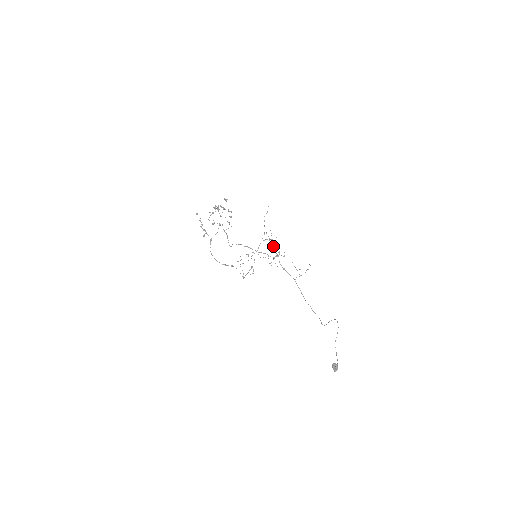
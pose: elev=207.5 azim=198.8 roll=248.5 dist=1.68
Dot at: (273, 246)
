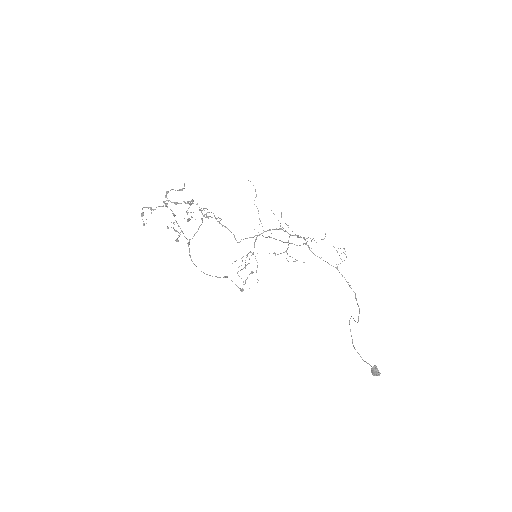
Dot at: (289, 234)
